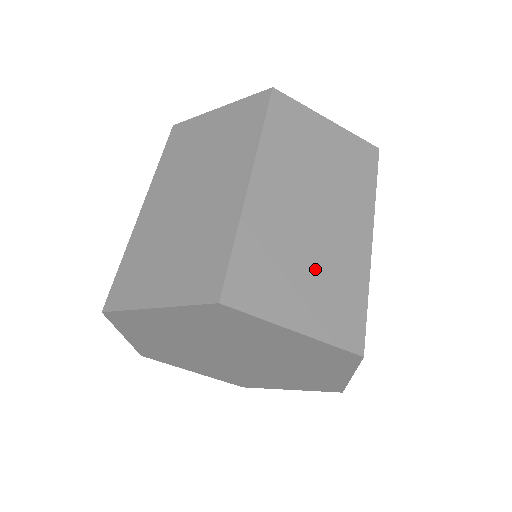
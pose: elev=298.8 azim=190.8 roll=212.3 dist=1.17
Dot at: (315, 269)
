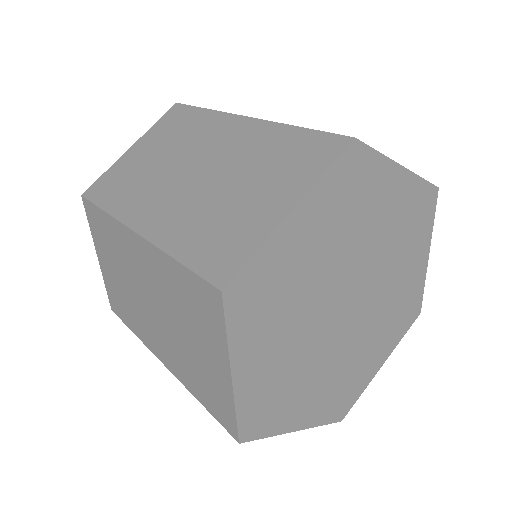
Dot at: occluded
